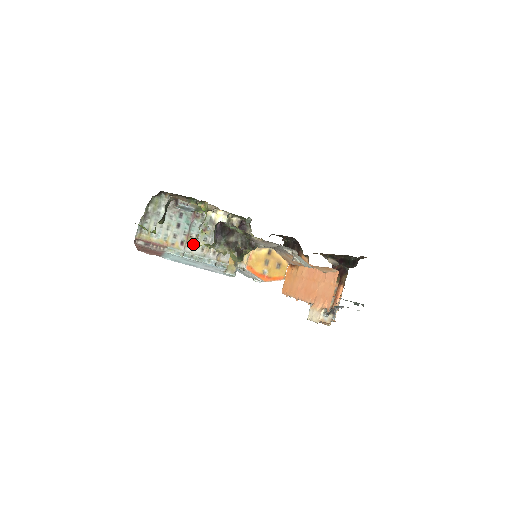
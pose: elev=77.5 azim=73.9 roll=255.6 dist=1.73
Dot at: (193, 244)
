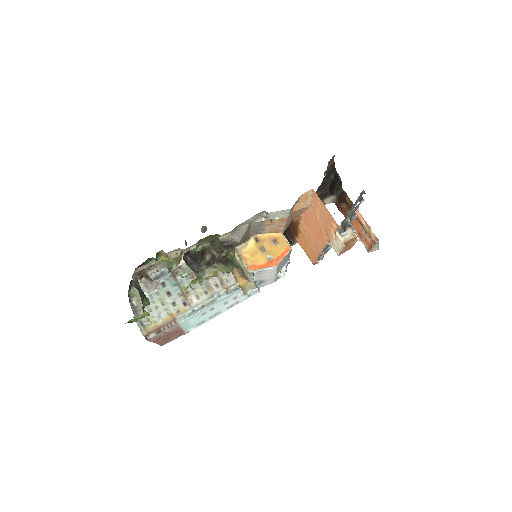
Dot at: (194, 296)
